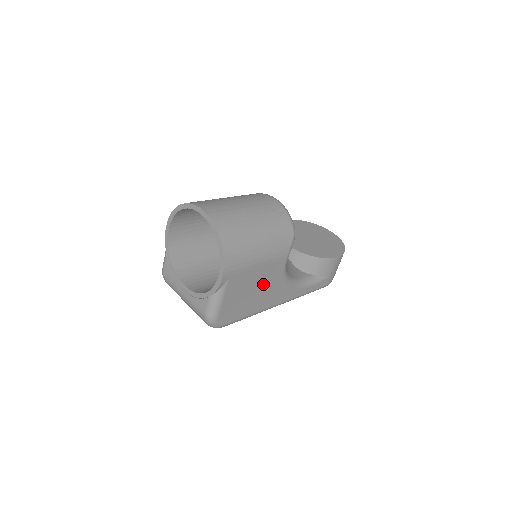
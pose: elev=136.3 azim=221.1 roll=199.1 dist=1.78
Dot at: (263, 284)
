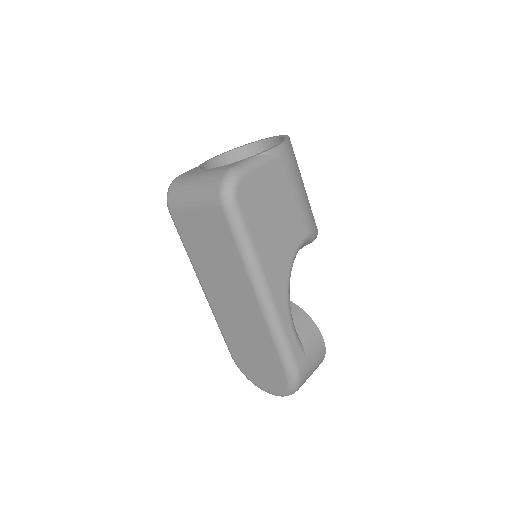
Dot at: (282, 224)
